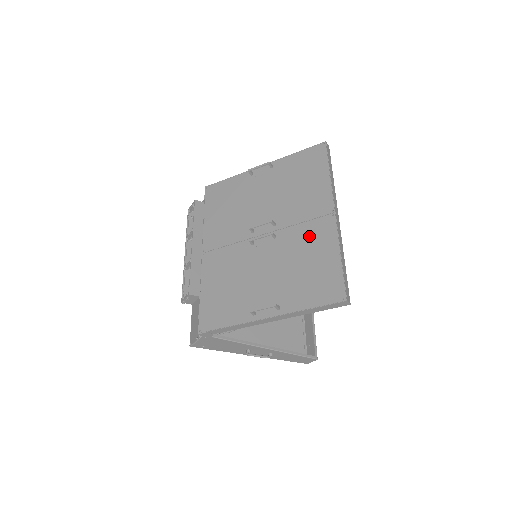
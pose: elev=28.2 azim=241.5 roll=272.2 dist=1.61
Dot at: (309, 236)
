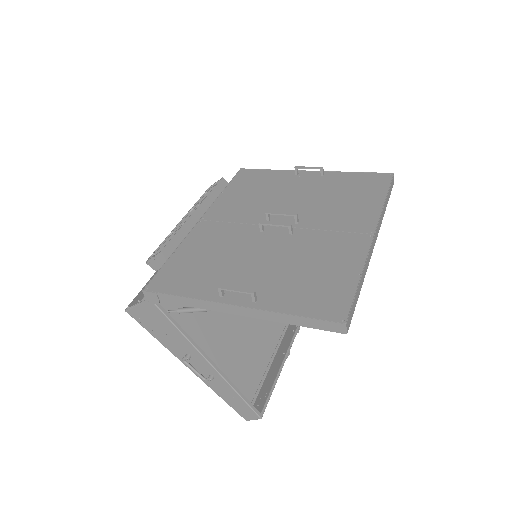
Dot at: (332, 245)
